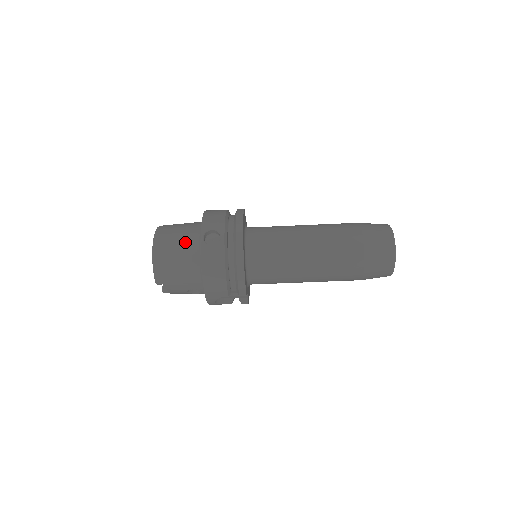
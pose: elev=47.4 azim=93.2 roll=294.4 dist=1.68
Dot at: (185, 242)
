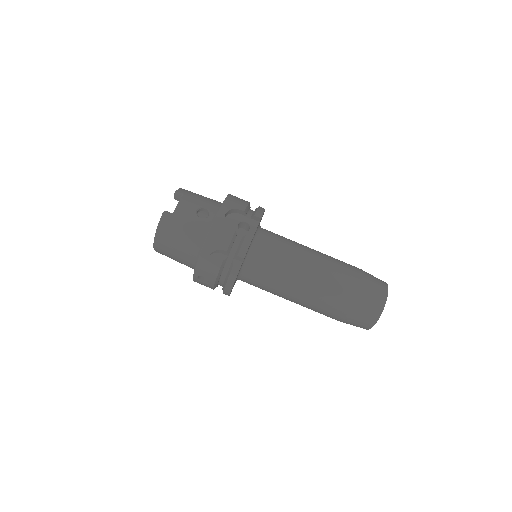
Dot at: occluded
